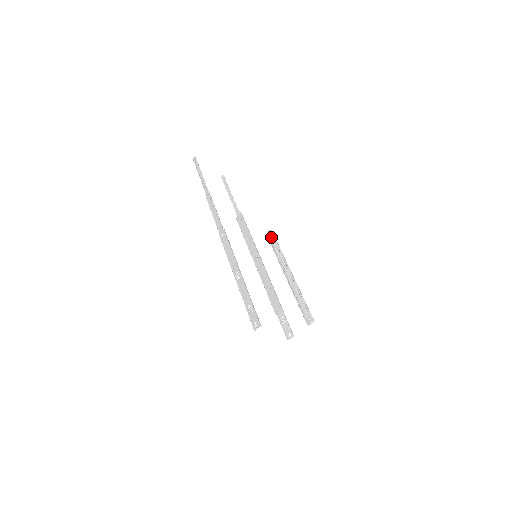
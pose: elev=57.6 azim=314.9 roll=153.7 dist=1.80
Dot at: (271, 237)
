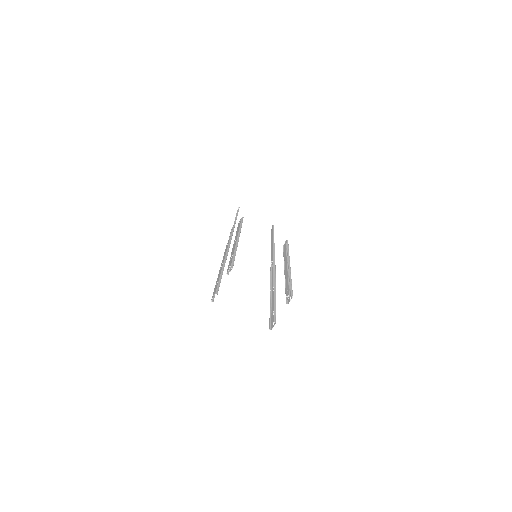
Dot at: (285, 245)
